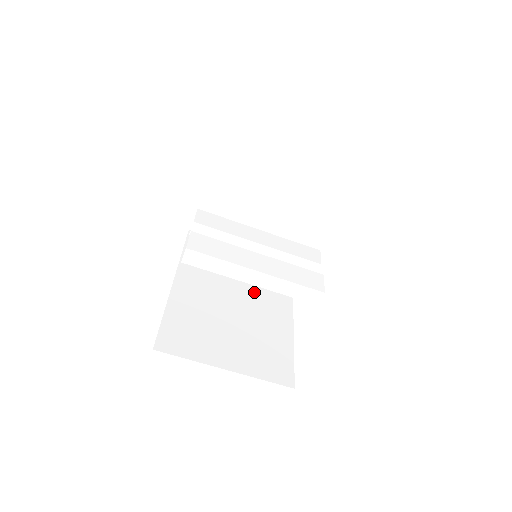
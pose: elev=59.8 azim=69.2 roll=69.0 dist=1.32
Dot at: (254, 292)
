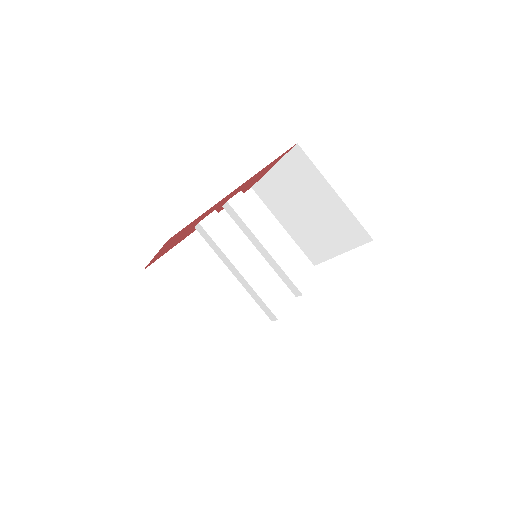
Dot at: occluded
